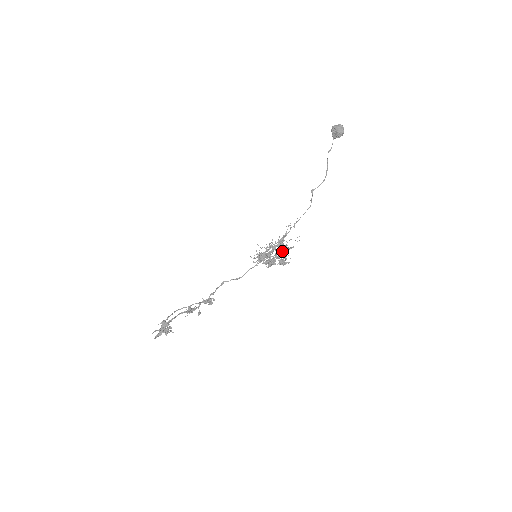
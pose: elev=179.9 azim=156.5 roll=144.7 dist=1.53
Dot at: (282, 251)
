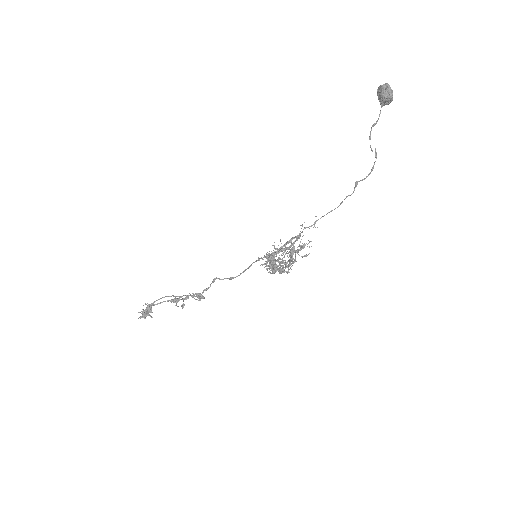
Dot at: occluded
